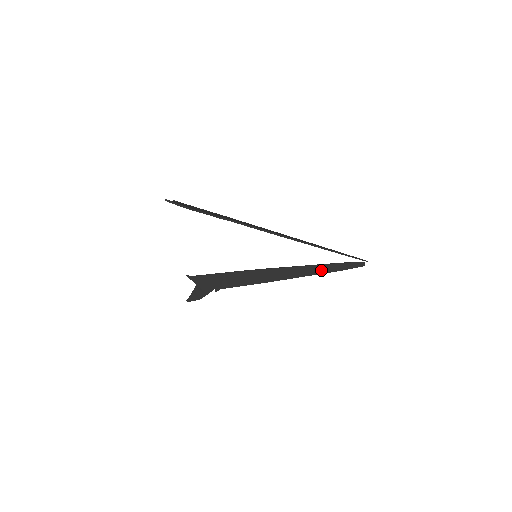
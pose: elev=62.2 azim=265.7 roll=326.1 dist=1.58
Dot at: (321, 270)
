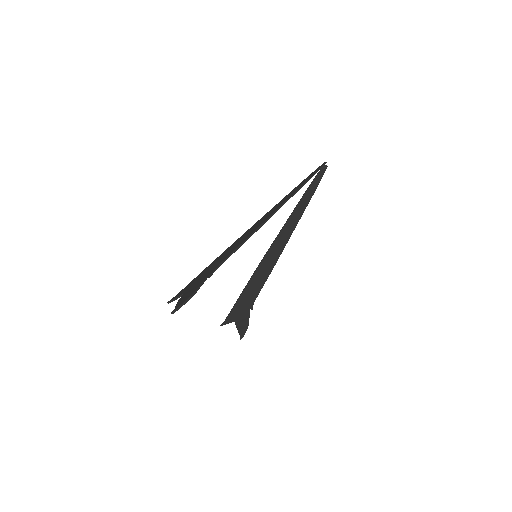
Dot at: (303, 206)
